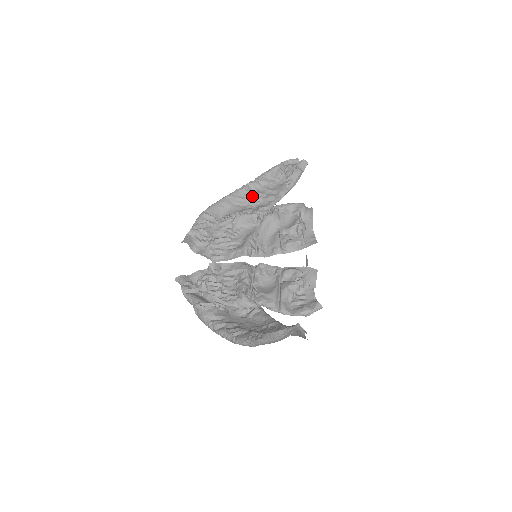
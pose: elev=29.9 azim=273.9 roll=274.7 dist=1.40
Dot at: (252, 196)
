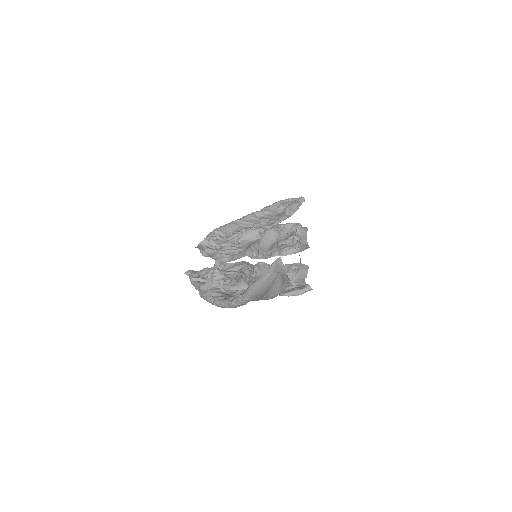
Dot at: (257, 221)
